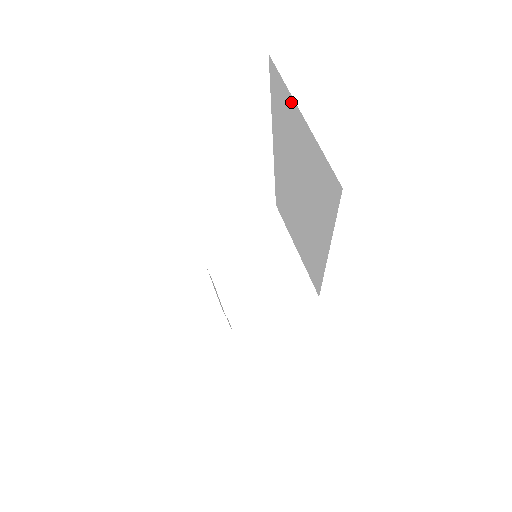
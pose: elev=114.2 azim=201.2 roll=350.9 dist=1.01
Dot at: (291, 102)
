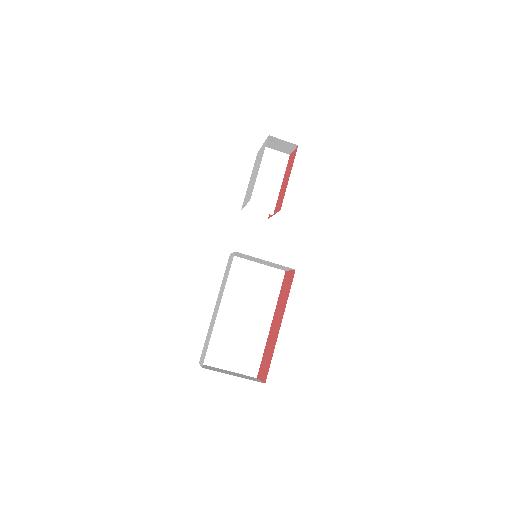
Dot at: occluded
